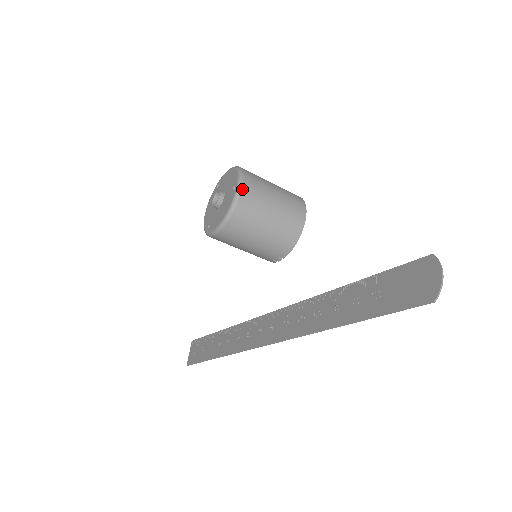
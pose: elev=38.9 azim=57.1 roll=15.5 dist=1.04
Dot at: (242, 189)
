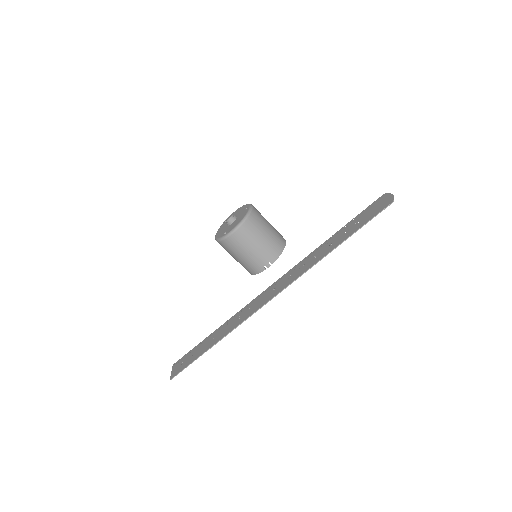
Dot at: (253, 207)
